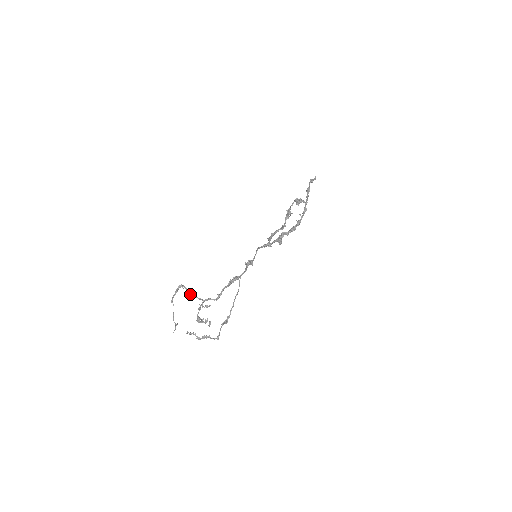
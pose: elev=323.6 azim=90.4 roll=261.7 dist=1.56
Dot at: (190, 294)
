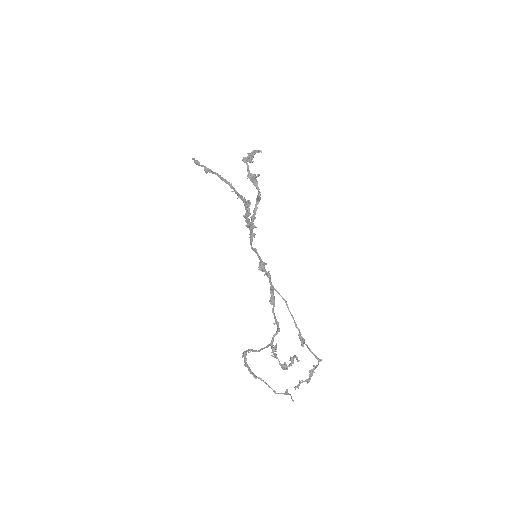
Dot at: (259, 351)
